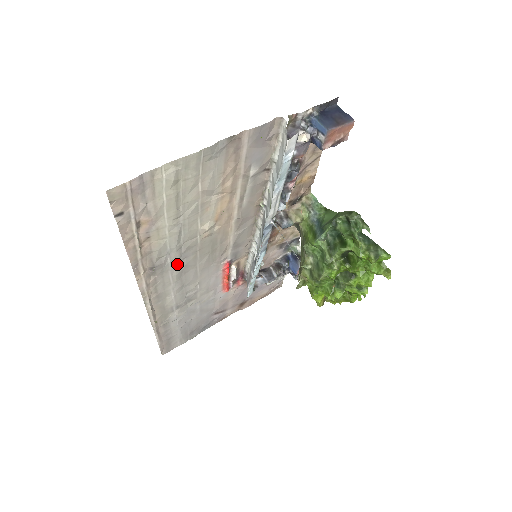
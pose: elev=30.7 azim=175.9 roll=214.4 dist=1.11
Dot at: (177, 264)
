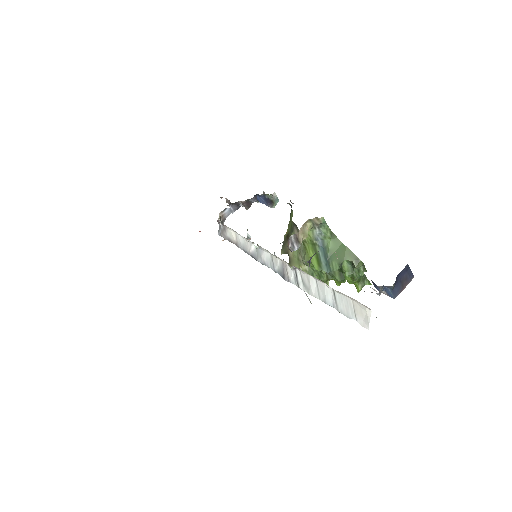
Dot at: occluded
